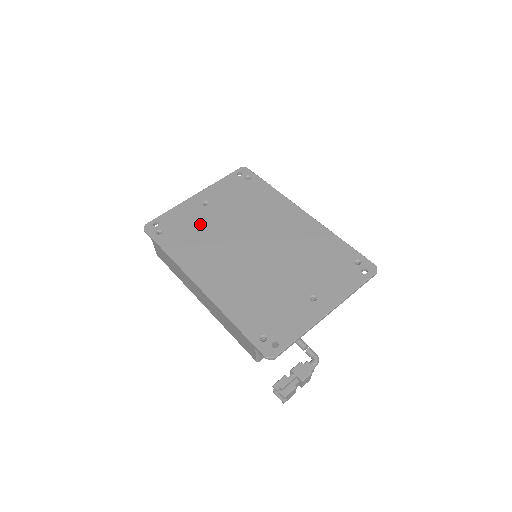
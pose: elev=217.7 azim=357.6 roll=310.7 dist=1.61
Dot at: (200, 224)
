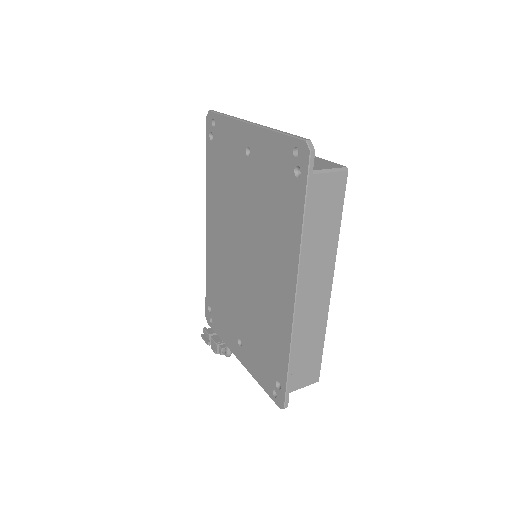
Dot at: (232, 172)
